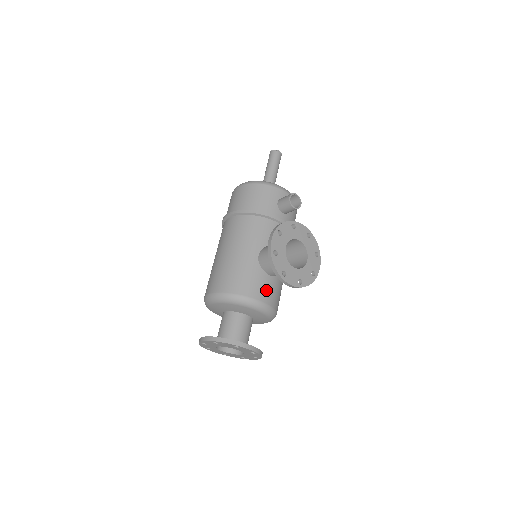
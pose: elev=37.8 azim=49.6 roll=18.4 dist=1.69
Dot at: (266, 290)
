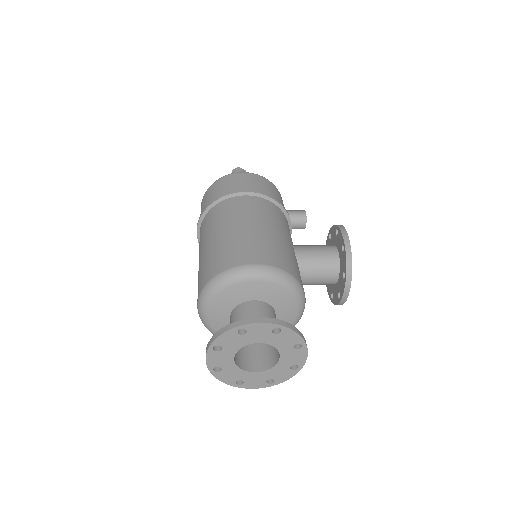
Dot at: occluded
